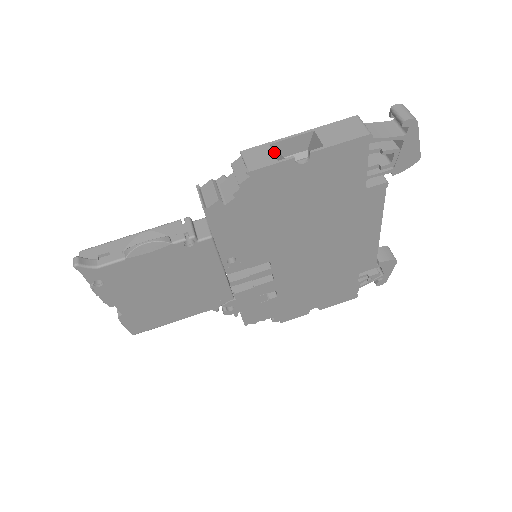
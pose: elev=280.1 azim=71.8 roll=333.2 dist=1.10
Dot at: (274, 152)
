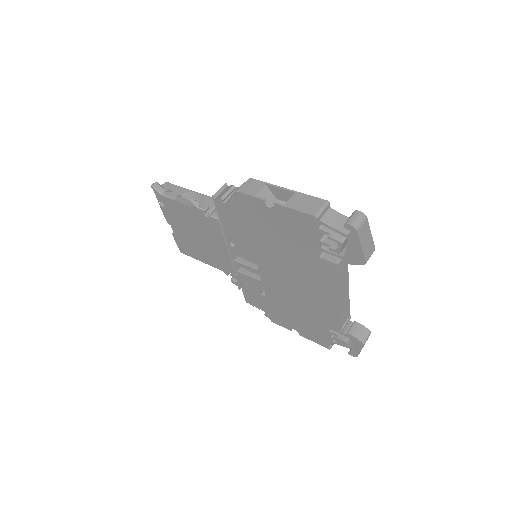
Dot at: (262, 190)
